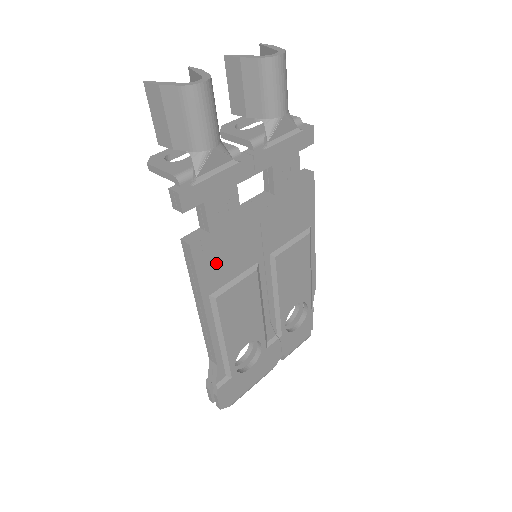
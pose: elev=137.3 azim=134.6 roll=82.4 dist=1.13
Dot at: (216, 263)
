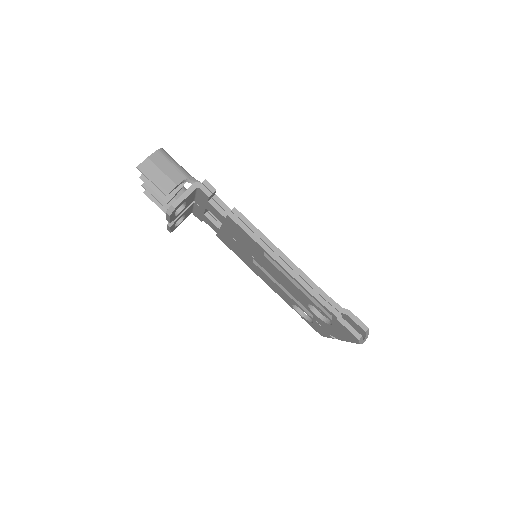
Dot at: occluded
